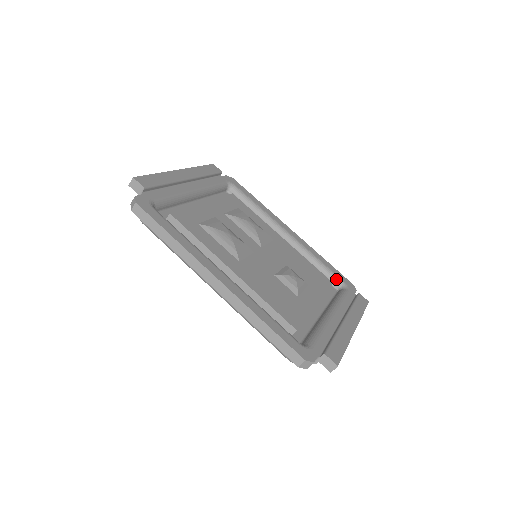
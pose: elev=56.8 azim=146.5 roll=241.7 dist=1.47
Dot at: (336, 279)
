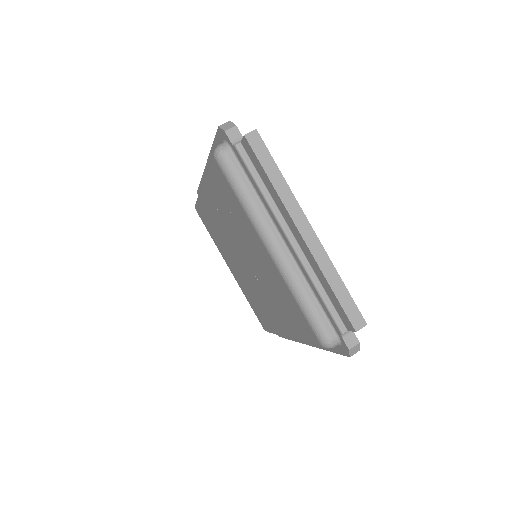
Dot at: occluded
